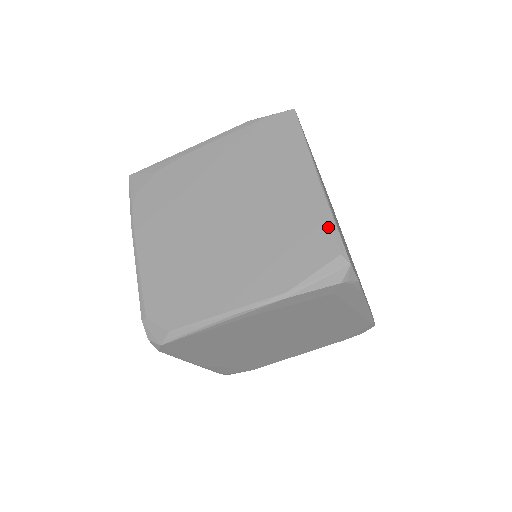
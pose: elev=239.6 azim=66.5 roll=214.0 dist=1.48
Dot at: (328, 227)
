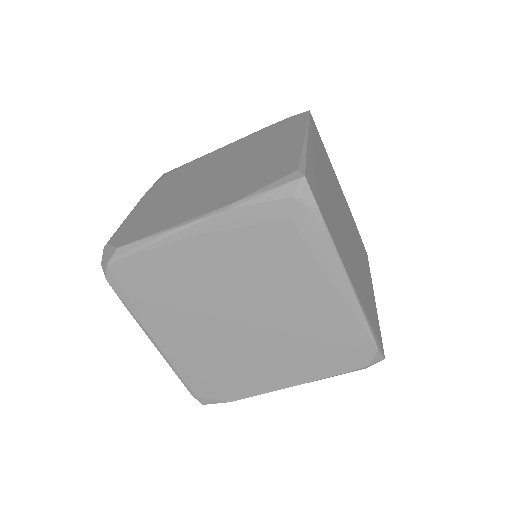
Dot at: (296, 158)
